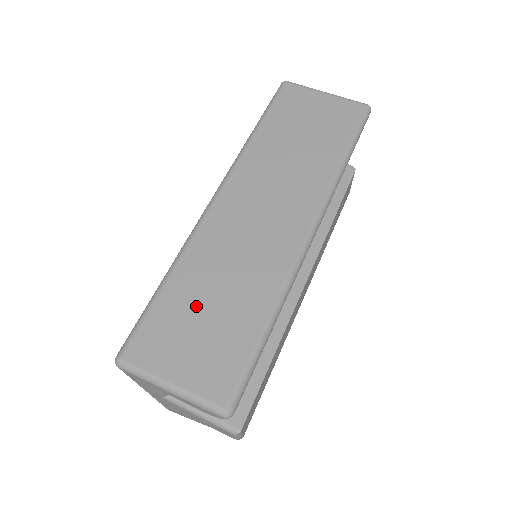
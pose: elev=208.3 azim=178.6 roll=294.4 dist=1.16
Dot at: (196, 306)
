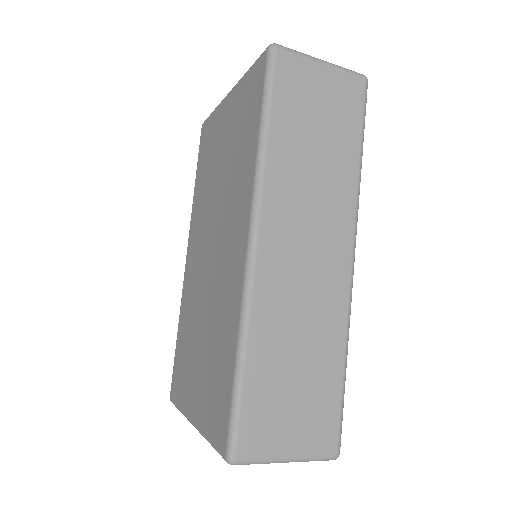
Dot at: (283, 377)
